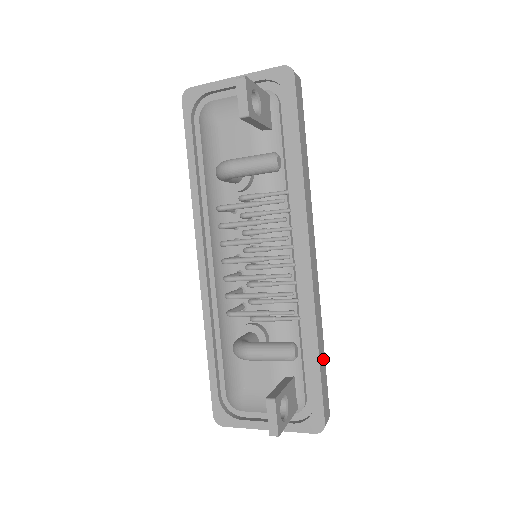
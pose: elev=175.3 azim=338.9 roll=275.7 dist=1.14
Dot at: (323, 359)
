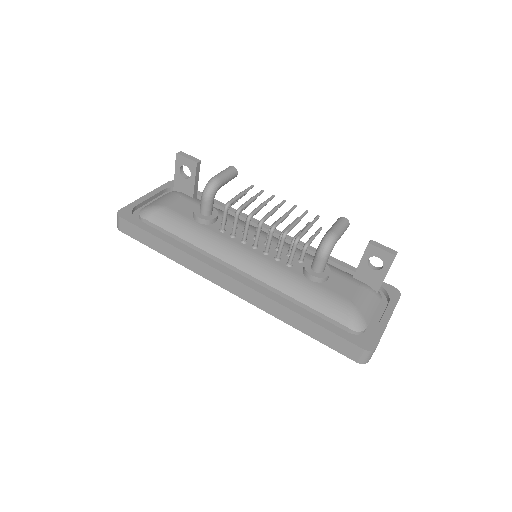
Dot at: occluded
